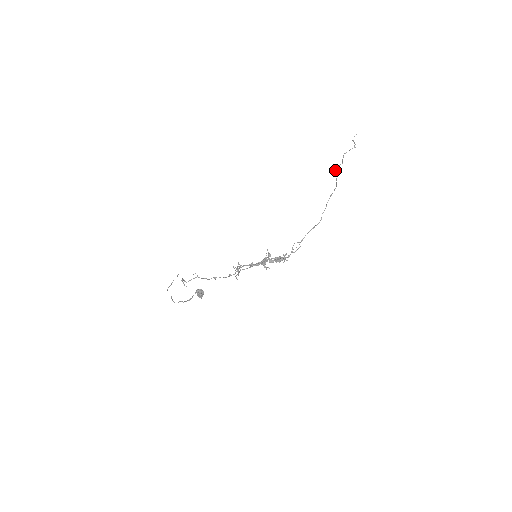
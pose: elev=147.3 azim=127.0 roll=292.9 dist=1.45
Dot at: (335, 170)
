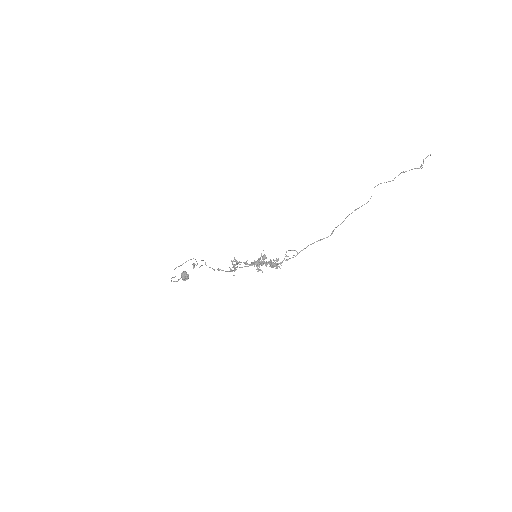
Dot at: occluded
